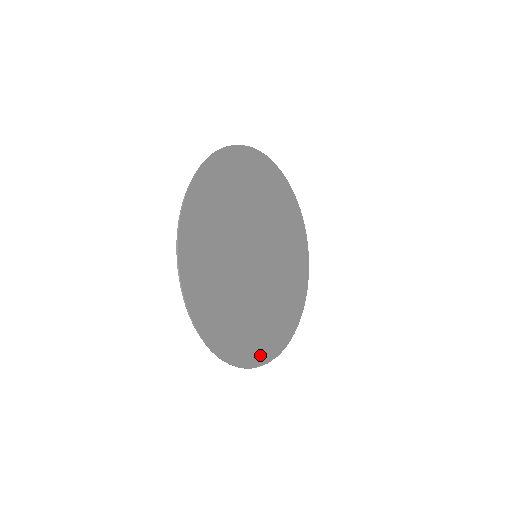
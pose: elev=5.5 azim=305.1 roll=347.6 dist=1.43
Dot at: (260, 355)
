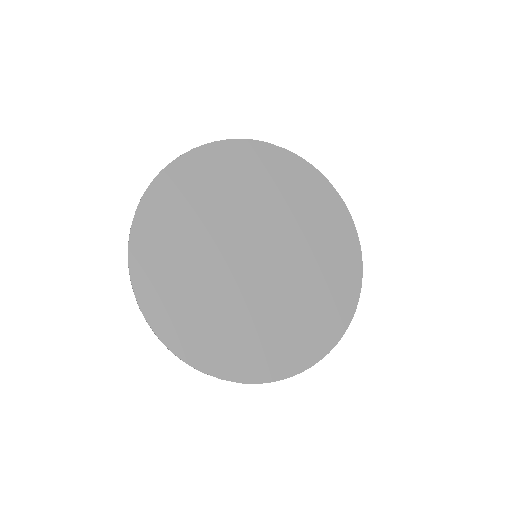
Dot at: (213, 362)
